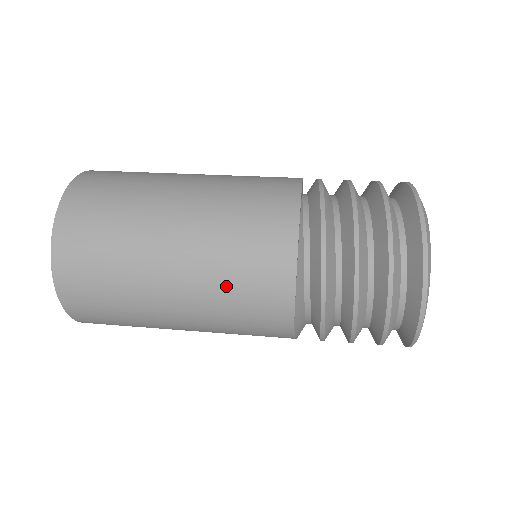
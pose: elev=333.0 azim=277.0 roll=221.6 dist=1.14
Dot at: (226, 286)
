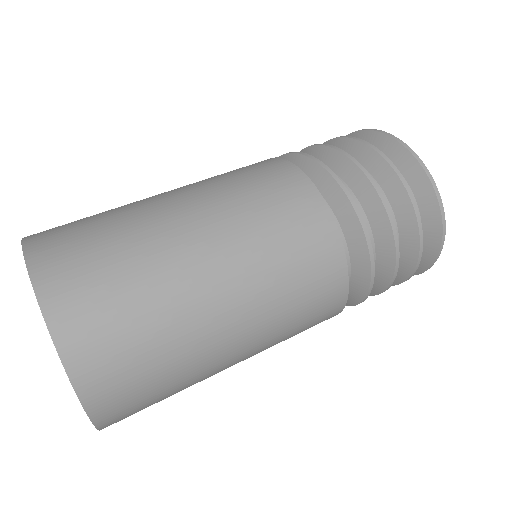
Dot at: (274, 257)
